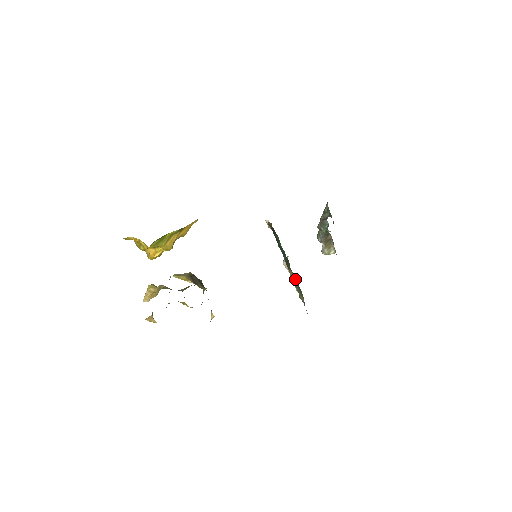
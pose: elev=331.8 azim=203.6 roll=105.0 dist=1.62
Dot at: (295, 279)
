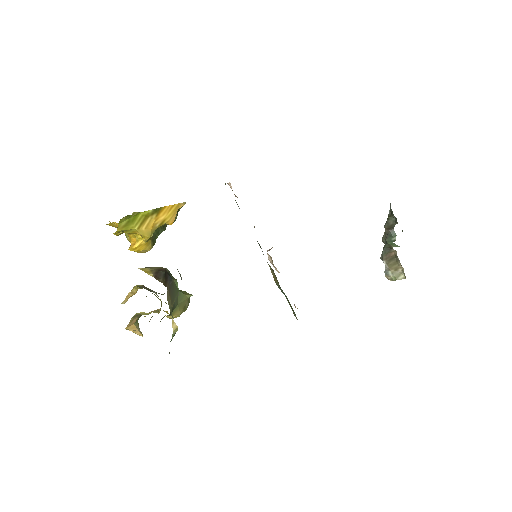
Dot at: occluded
